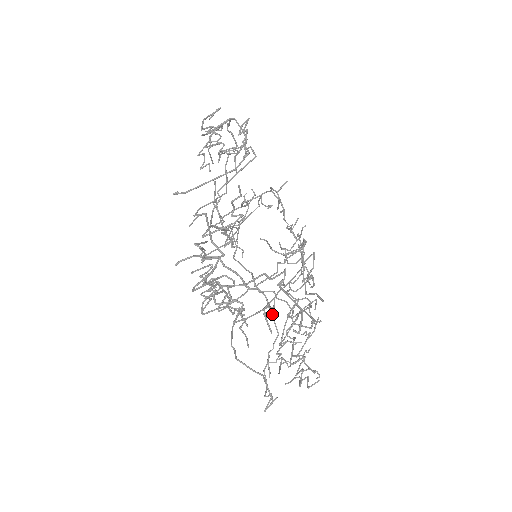
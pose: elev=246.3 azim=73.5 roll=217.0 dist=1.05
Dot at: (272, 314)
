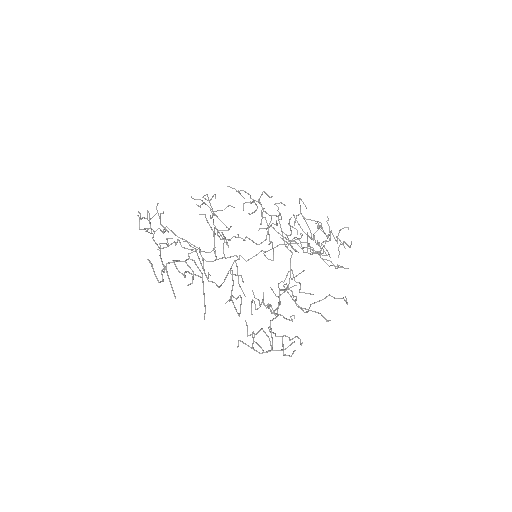
Dot at: occluded
